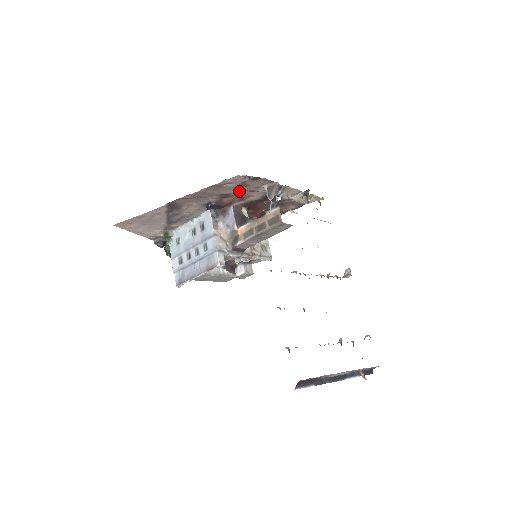
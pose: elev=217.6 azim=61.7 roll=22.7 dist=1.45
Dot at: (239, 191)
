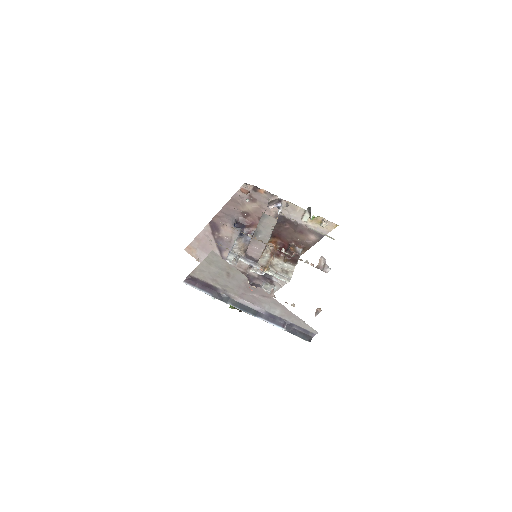
Dot at: (253, 208)
